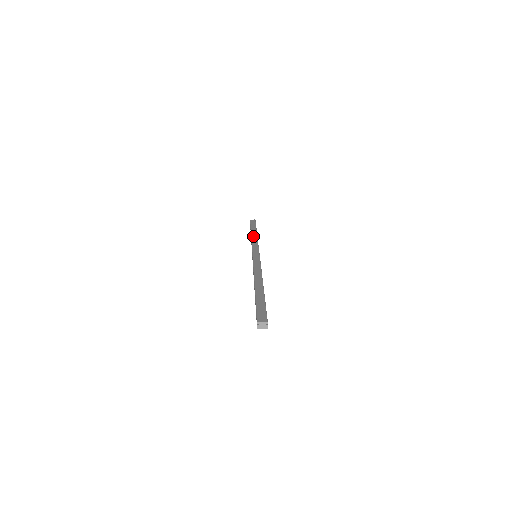
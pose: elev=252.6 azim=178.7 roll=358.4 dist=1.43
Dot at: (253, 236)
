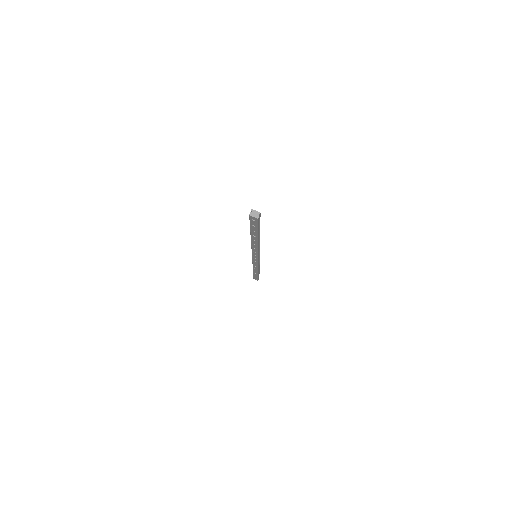
Dot at: occluded
